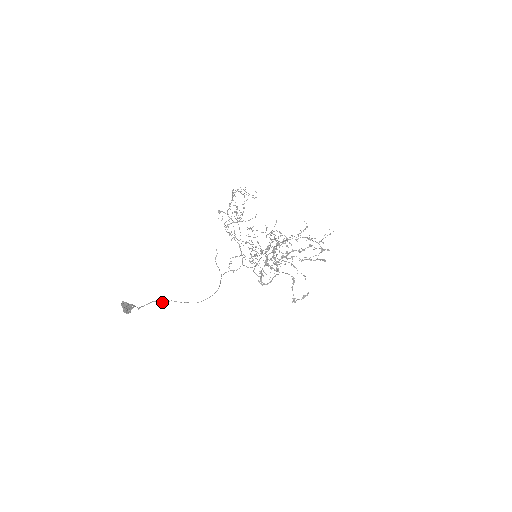
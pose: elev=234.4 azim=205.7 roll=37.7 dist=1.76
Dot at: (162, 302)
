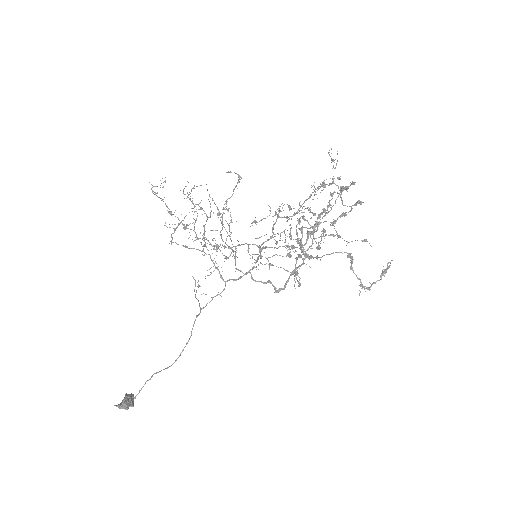
Dot at: (150, 379)
